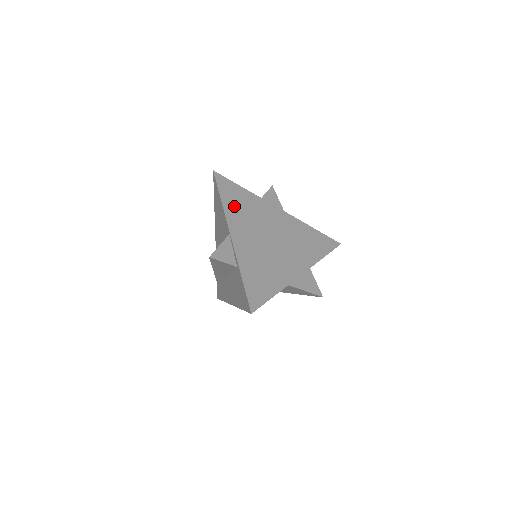
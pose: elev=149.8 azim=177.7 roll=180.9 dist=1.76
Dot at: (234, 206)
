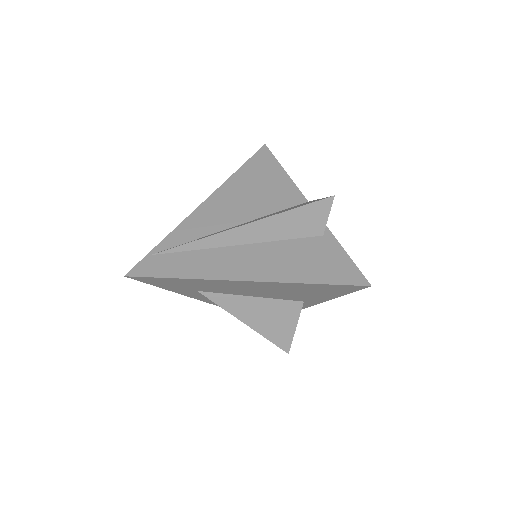
Dot at: occluded
